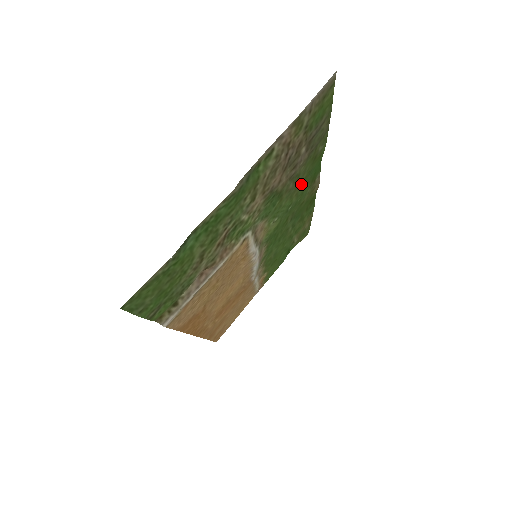
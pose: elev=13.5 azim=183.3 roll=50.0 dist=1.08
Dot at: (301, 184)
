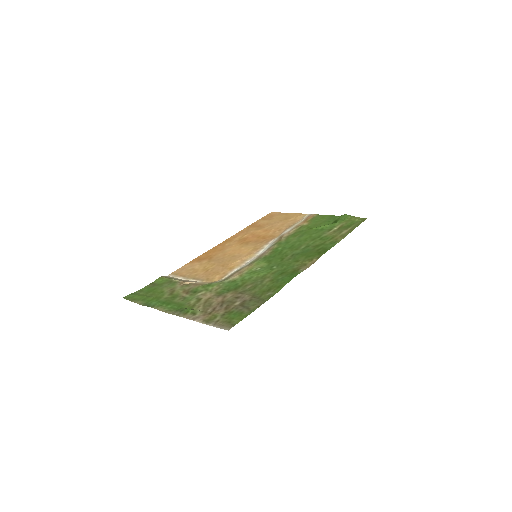
Dot at: (272, 278)
